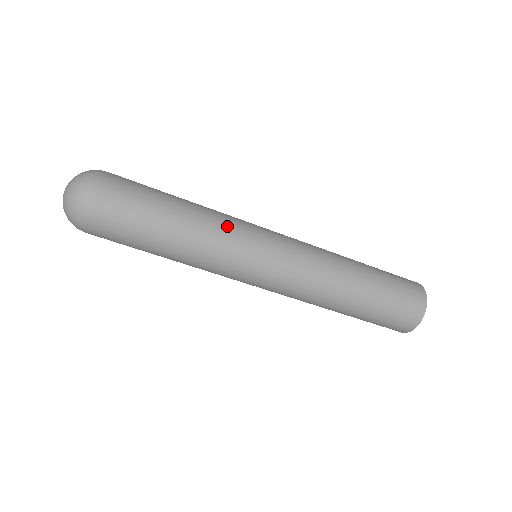
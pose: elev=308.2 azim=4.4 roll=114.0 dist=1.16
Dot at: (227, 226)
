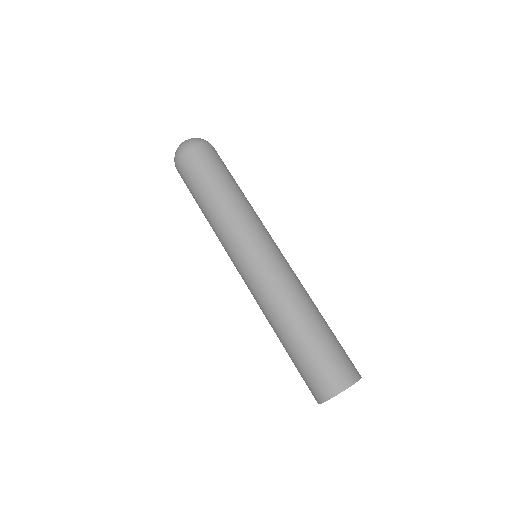
Dot at: (253, 215)
